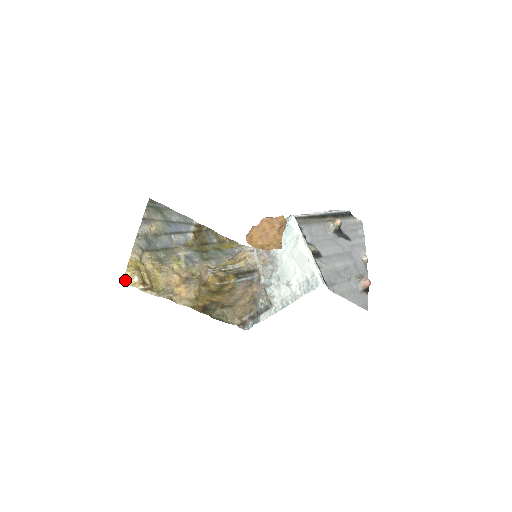
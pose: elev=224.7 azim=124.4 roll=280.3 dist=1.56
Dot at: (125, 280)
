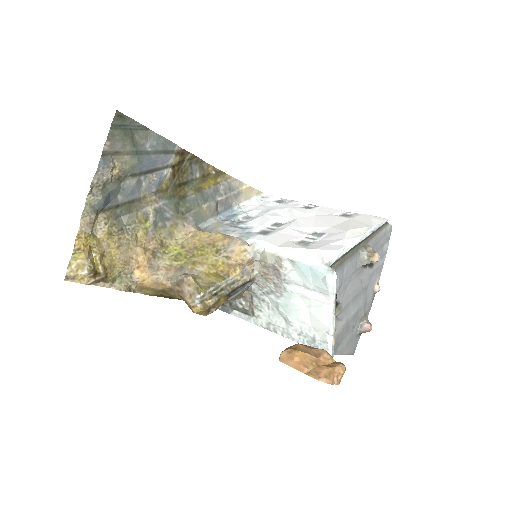
Dot at: (69, 275)
